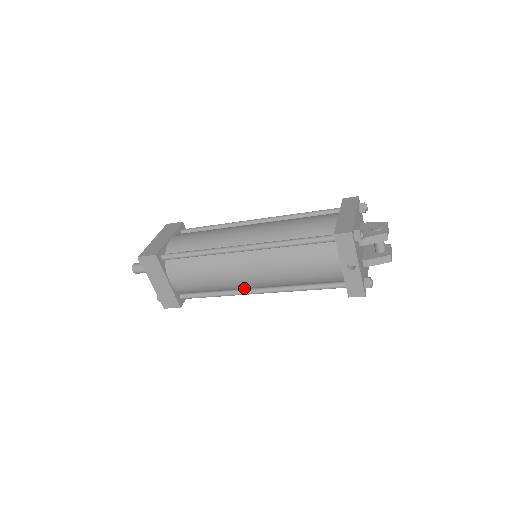
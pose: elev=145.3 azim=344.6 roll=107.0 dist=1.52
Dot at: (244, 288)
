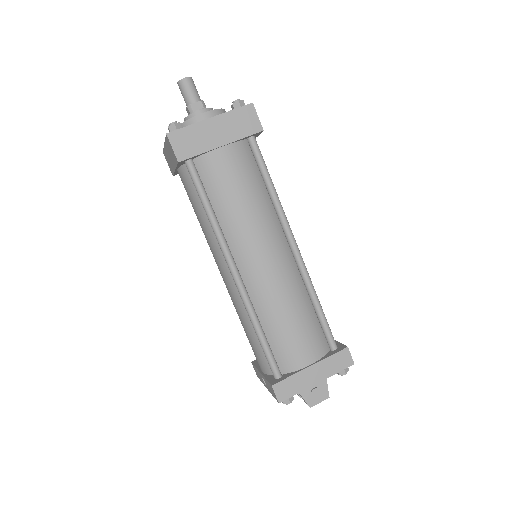
Dot at: occluded
